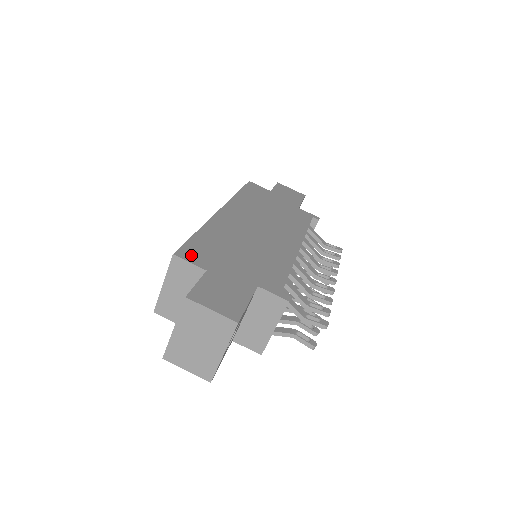
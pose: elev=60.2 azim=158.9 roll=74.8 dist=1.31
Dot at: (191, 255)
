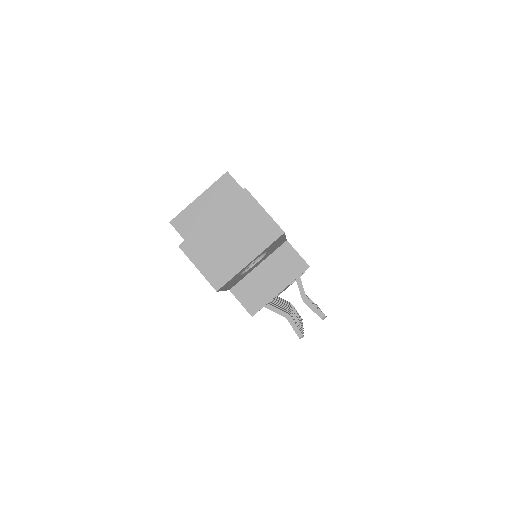
Dot at: occluded
